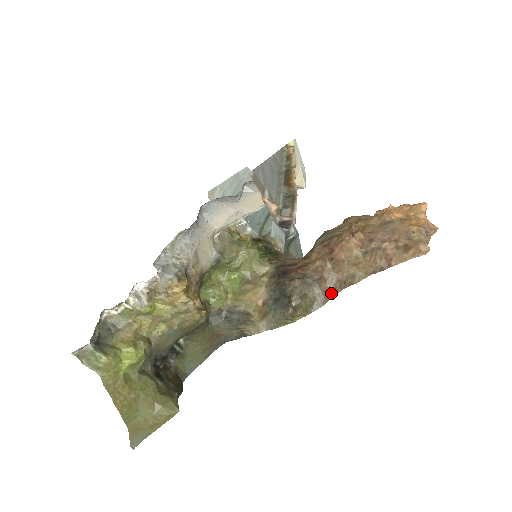
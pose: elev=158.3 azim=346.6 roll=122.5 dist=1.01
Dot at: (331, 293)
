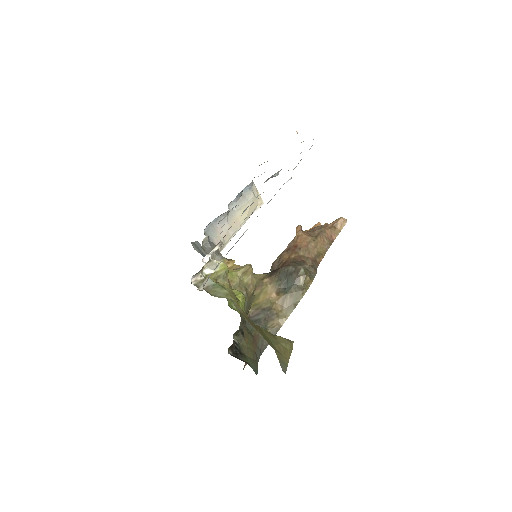
Dot at: (314, 268)
